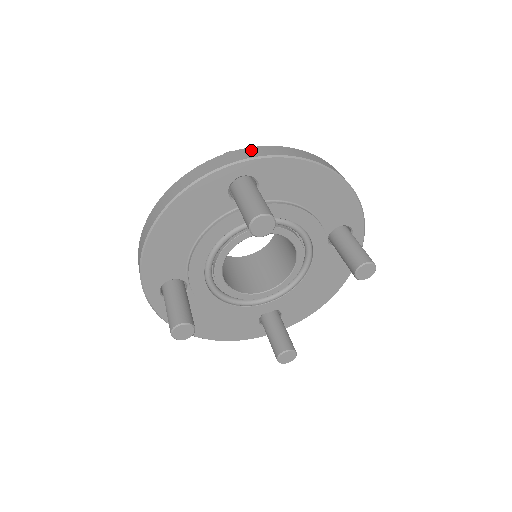
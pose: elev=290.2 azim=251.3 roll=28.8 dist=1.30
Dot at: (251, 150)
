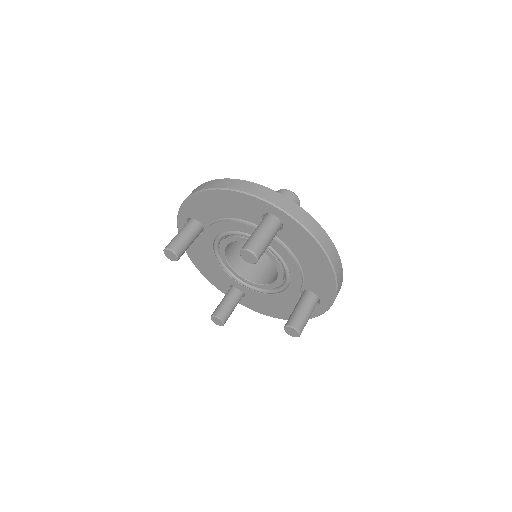
Dot at: (296, 208)
